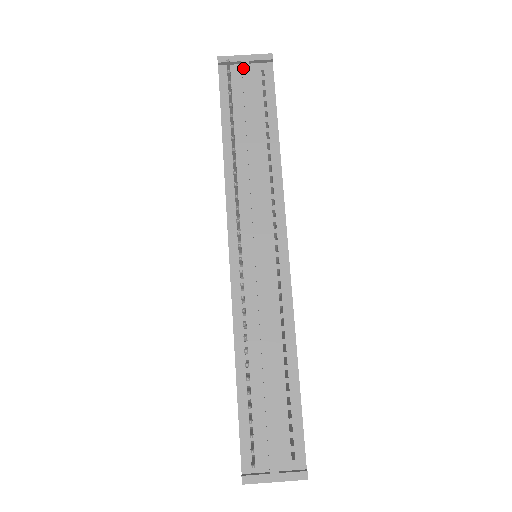
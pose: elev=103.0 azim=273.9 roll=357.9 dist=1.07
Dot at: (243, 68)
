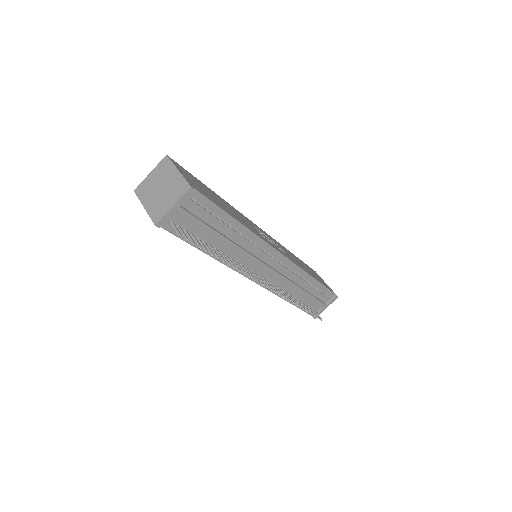
Dot at: (180, 214)
